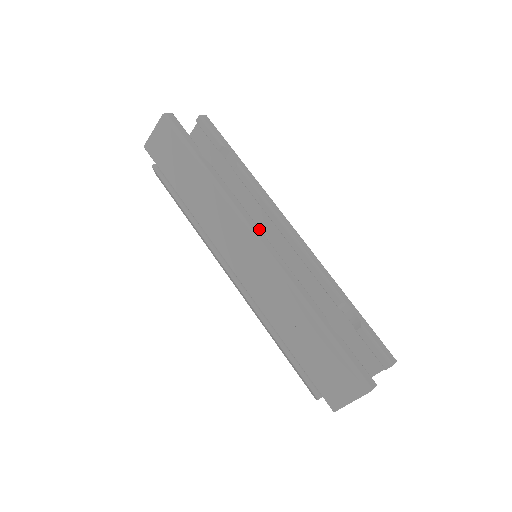
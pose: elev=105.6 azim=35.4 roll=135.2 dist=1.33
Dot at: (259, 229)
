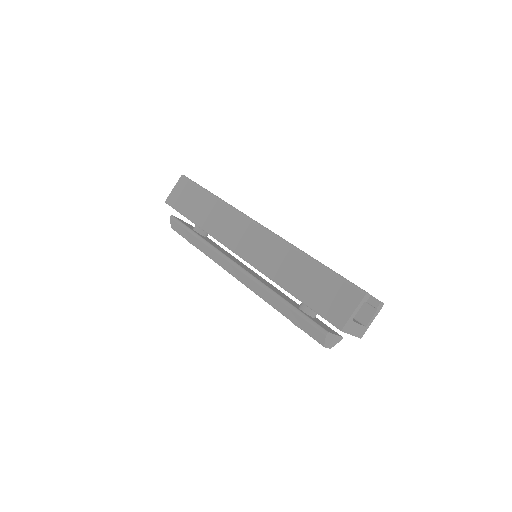
Dot at: occluded
